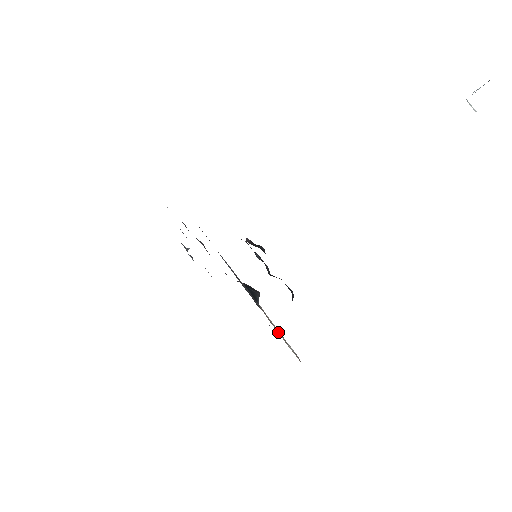
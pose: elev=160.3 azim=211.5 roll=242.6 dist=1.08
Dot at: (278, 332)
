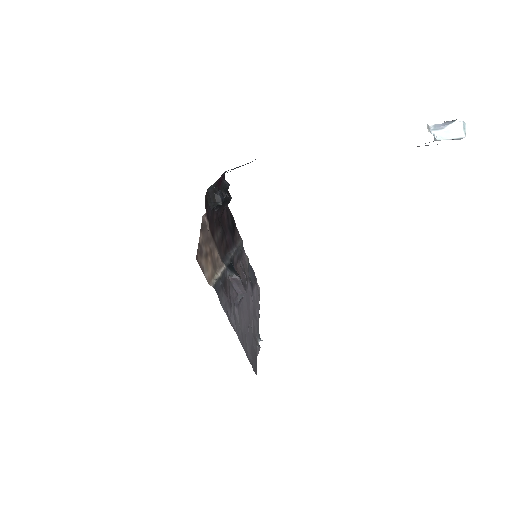
Dot at: (217, 271)
